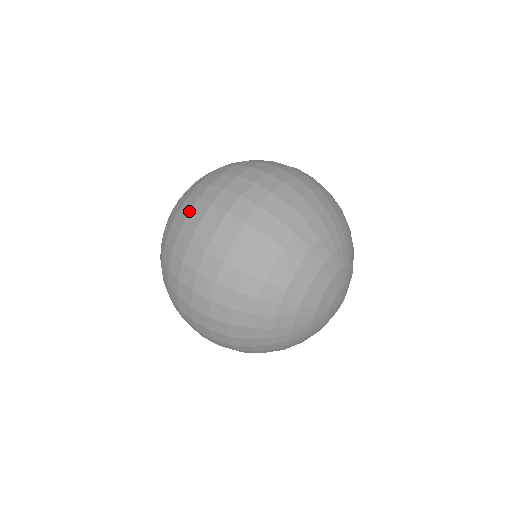
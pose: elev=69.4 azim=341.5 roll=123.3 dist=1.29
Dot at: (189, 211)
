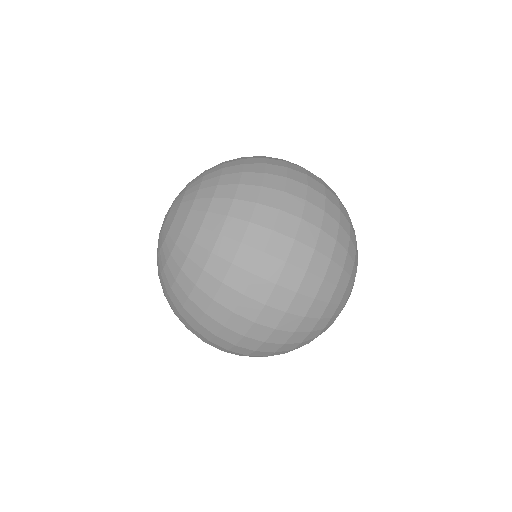
Dot at: (224, 277)
